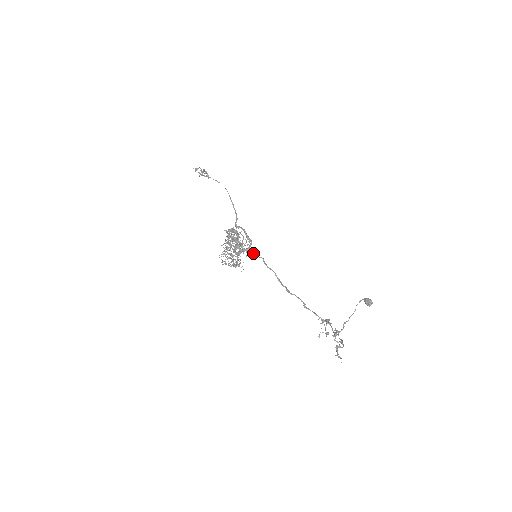
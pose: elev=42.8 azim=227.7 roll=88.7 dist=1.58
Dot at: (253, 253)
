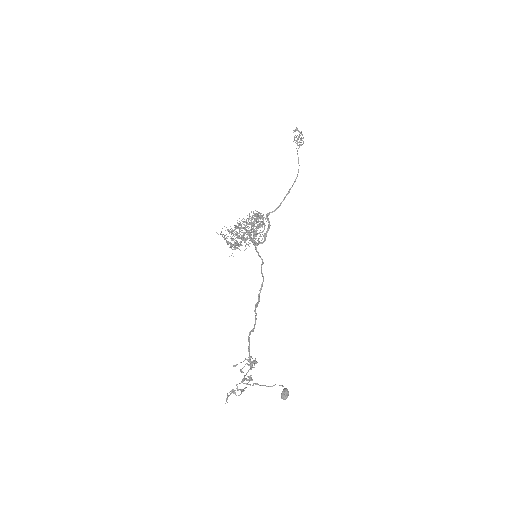
Dot at: (257, 251)
